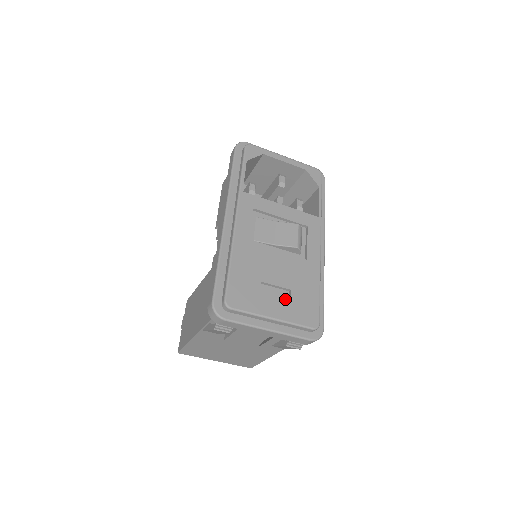
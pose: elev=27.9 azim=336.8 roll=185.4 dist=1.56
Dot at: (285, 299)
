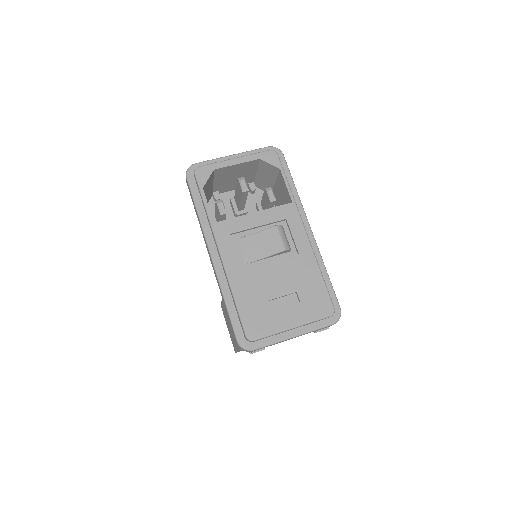
Dot at: (295, 304)
